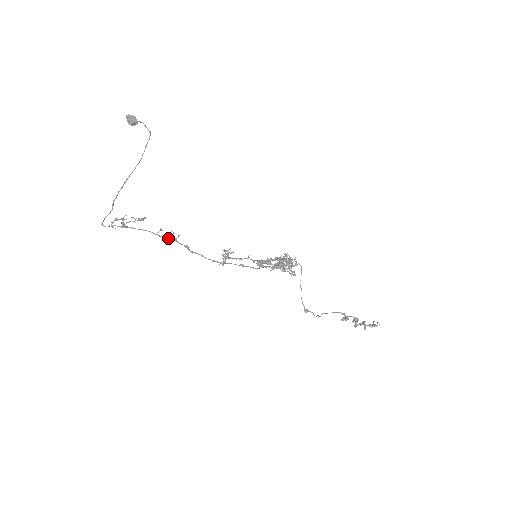
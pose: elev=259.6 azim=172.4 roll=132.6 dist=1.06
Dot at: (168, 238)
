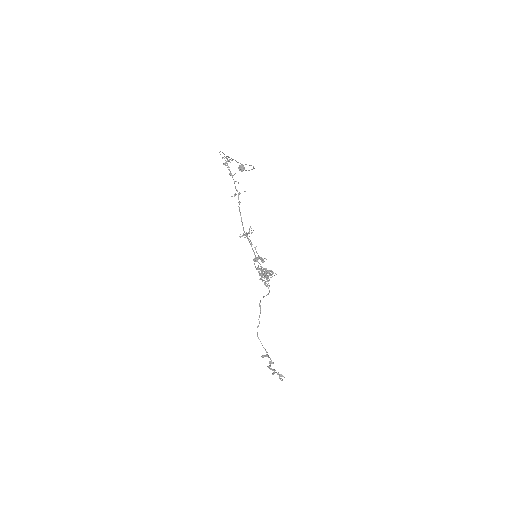
Dot at: occluded
